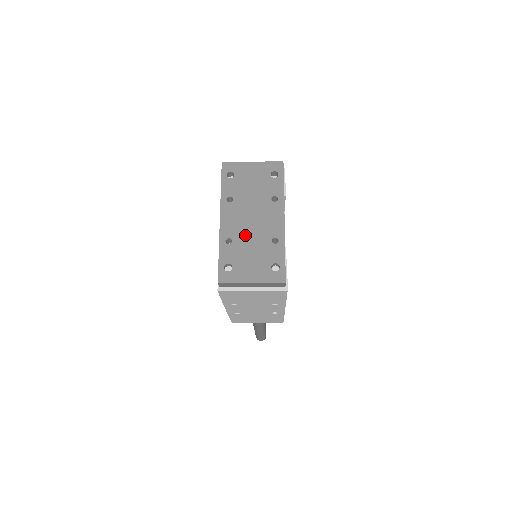
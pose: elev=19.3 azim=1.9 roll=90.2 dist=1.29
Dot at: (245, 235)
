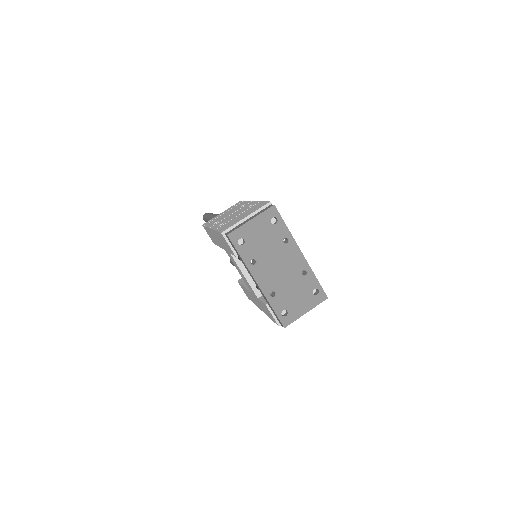
Dot at: (282, 283)
